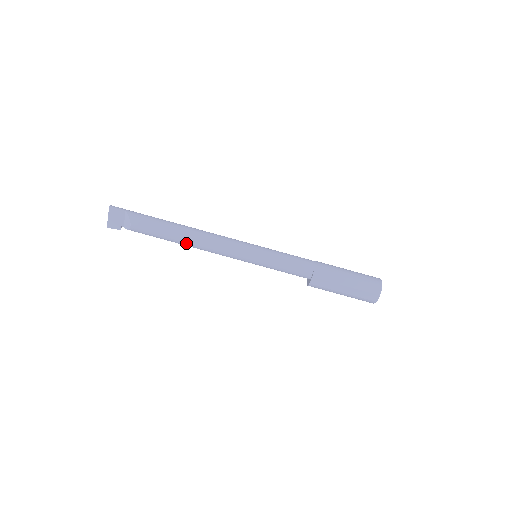
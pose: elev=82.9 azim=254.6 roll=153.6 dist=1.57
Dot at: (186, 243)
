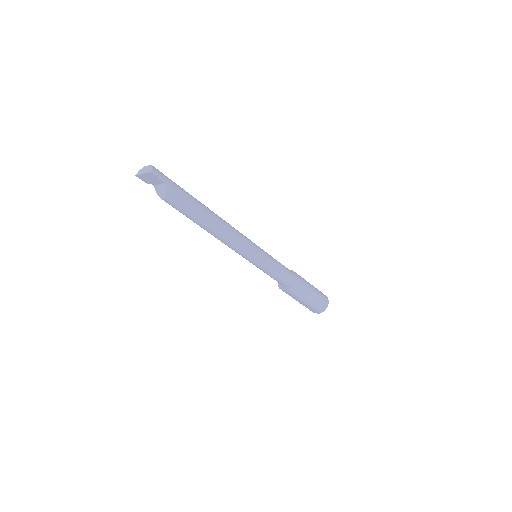
Dot at: (206, 230)
